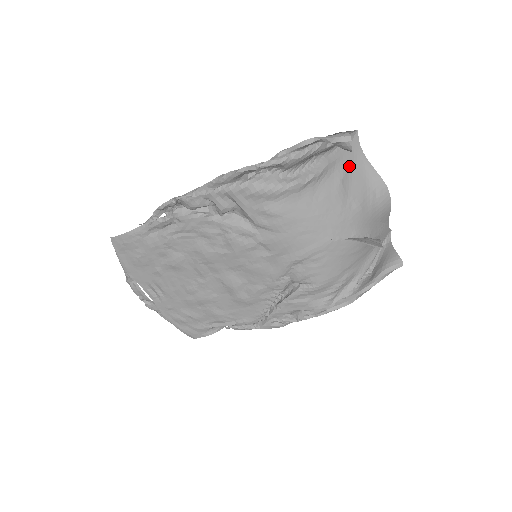
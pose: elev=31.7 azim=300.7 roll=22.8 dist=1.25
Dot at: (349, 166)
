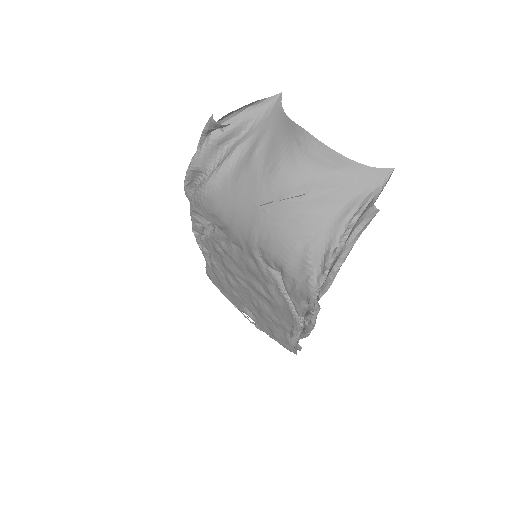
Dot at: (267, 134)
